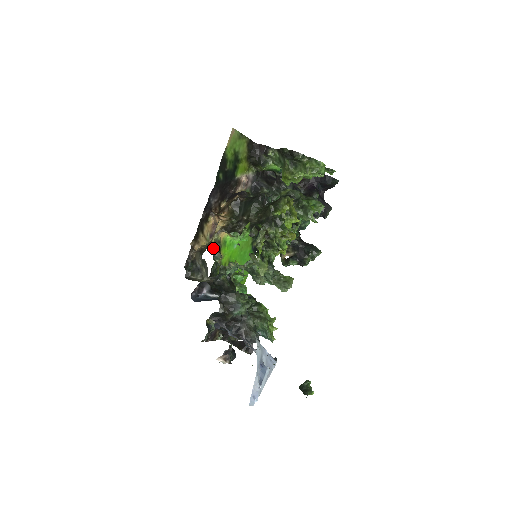
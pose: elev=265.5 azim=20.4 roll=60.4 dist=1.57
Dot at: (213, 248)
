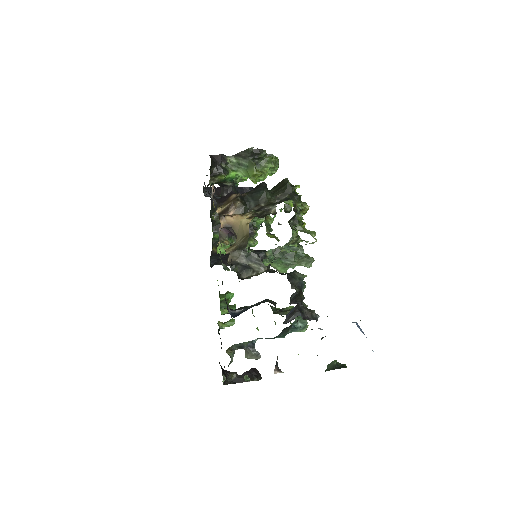
Dot at: occluded
